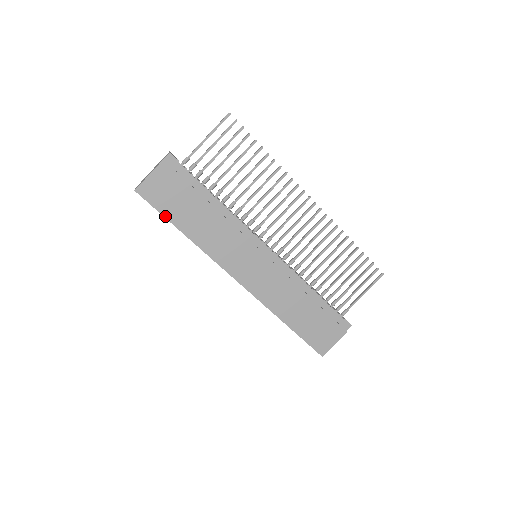
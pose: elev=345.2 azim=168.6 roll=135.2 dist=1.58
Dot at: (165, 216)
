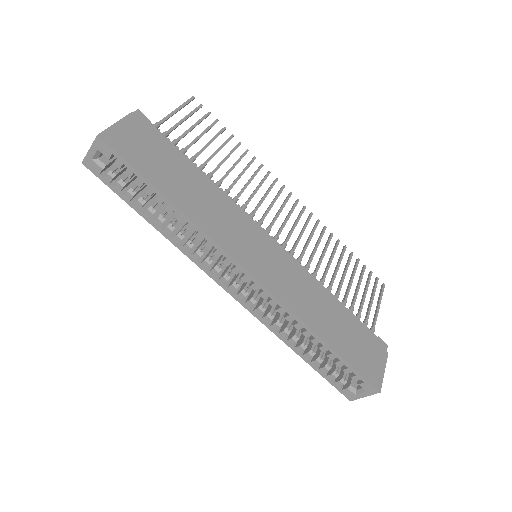
Dot at: (142, 174)
